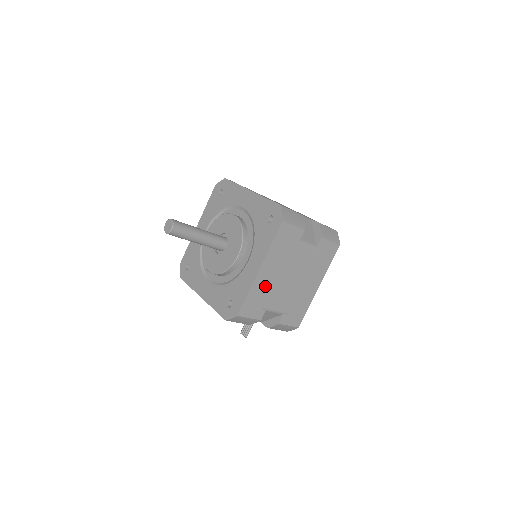
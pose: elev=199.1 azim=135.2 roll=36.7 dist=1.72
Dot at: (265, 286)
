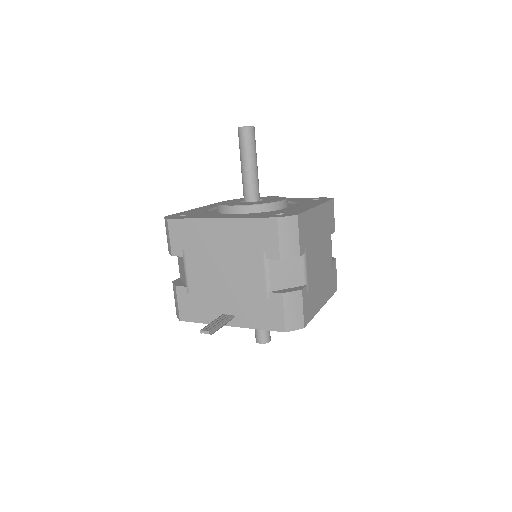
Dot at: (313, 228)
